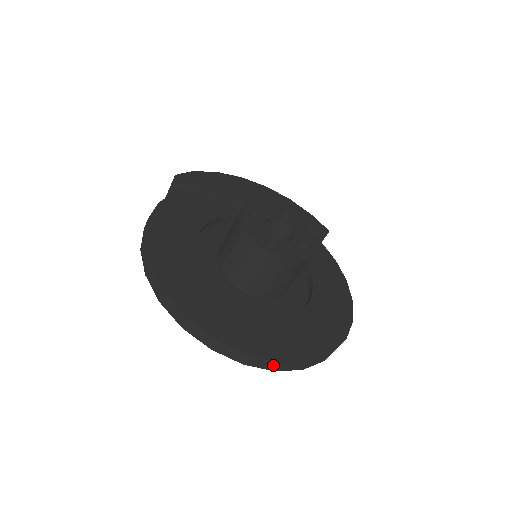
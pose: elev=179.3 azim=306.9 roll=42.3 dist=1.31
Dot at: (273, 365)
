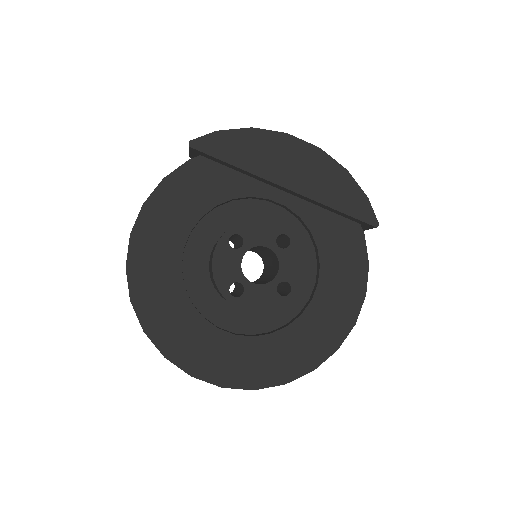
Dot at: (215, 384)
